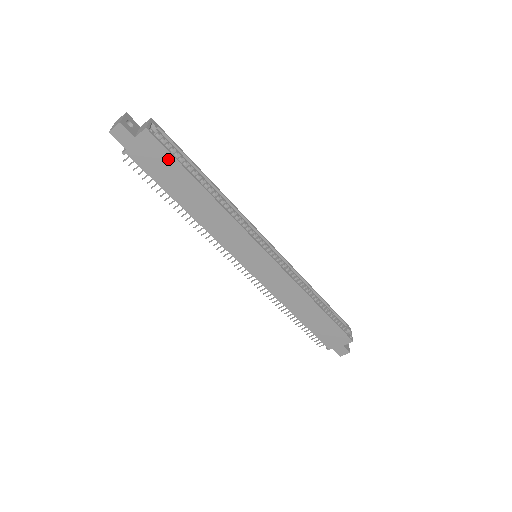
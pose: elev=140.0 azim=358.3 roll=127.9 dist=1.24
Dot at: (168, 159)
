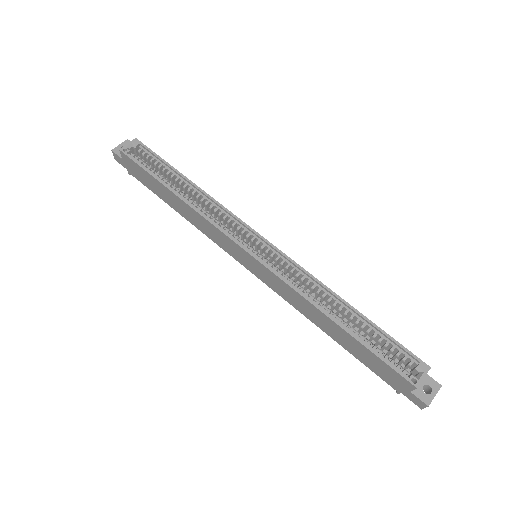
Dot at: (142, 171)
